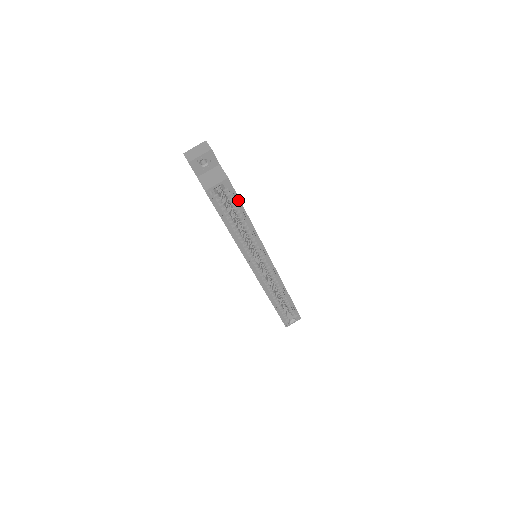
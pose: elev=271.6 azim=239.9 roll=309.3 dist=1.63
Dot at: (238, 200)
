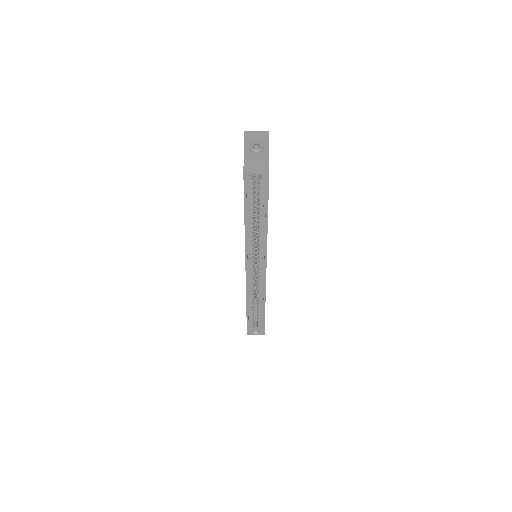
Dot at: (267, 196)
